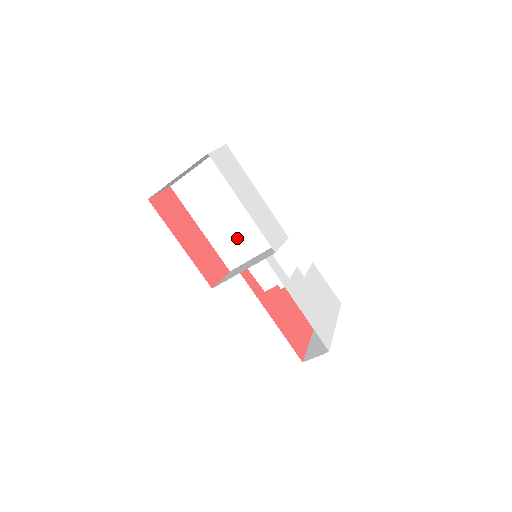
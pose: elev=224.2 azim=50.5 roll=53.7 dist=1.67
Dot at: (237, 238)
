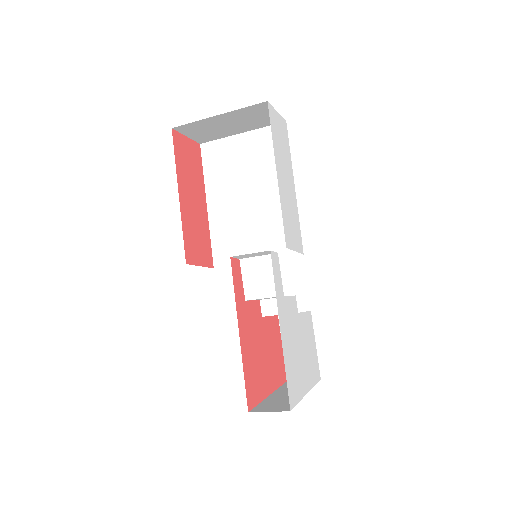
Dot at: (243, 231)
